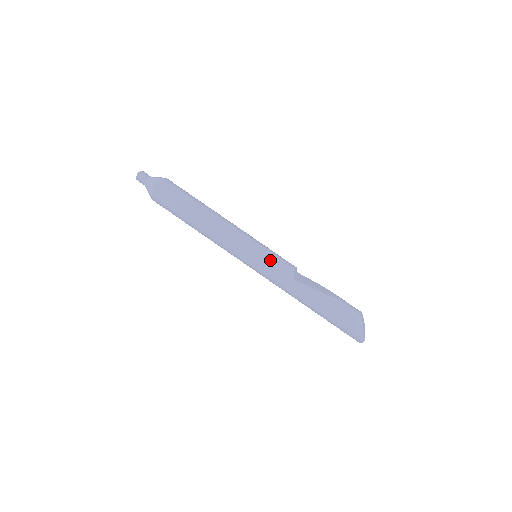
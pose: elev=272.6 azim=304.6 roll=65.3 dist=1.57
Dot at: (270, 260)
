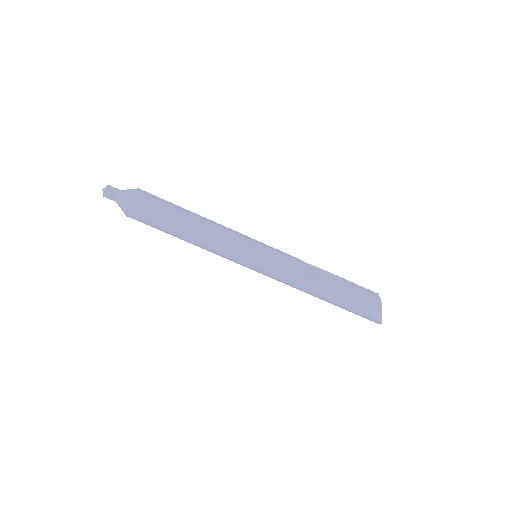
Dot at: (272, 263)
